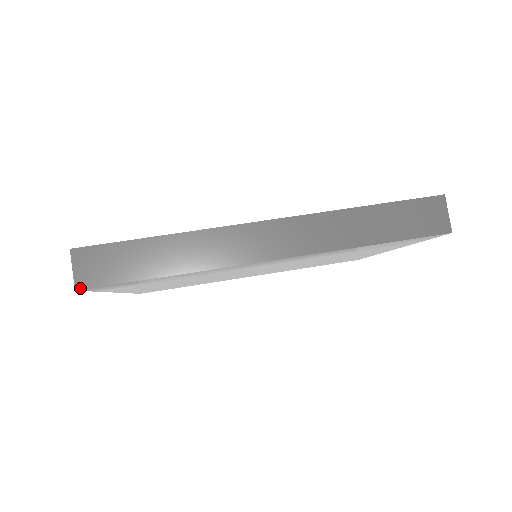
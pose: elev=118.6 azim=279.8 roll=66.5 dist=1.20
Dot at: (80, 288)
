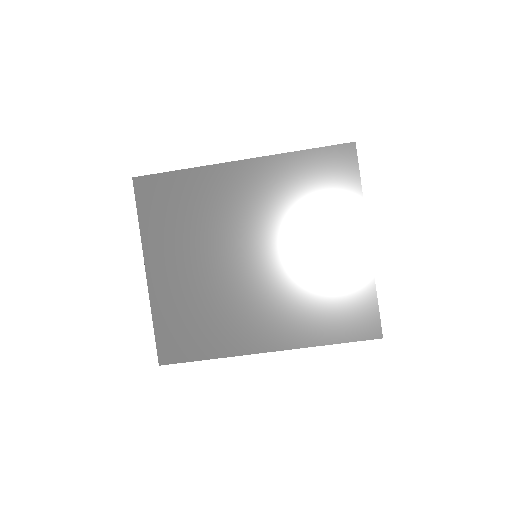
Dot at: occluded
